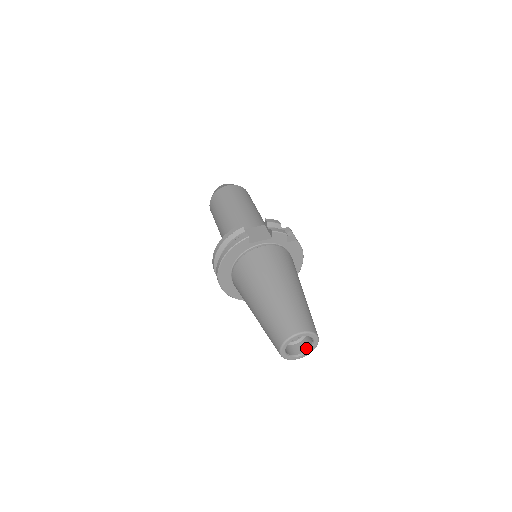
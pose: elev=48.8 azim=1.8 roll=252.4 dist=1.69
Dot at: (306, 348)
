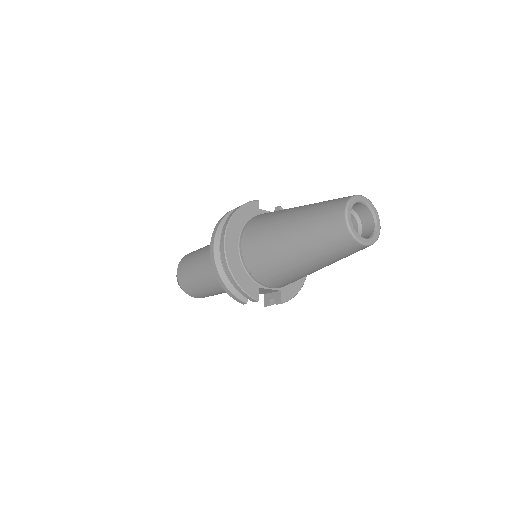
Dot at: (368, 236)
